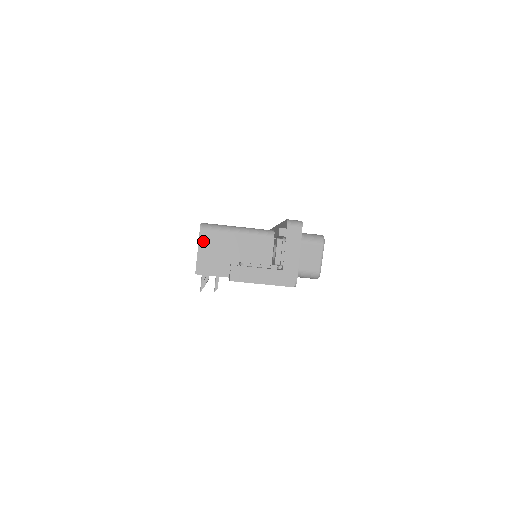
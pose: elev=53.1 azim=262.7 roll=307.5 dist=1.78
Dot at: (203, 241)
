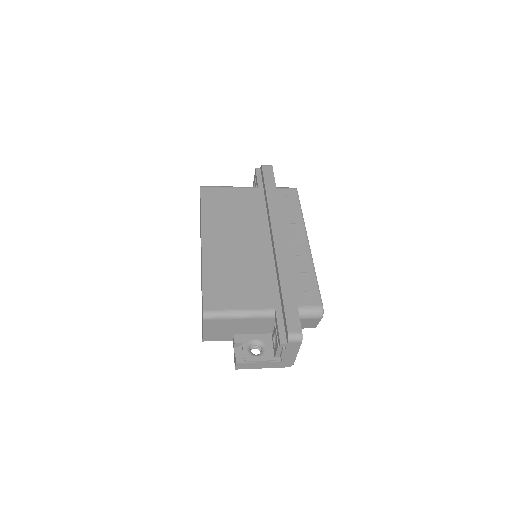
Dot at: (207, 326)
